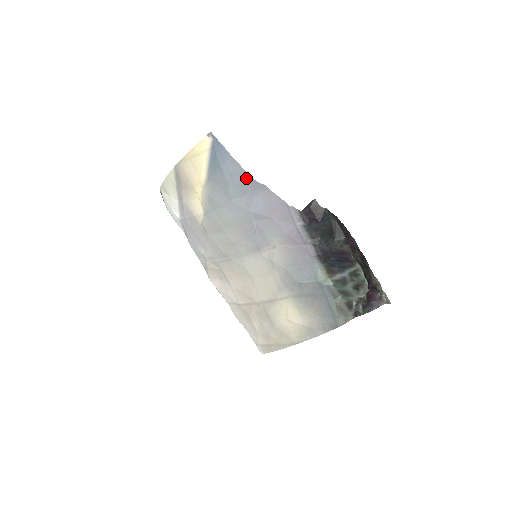
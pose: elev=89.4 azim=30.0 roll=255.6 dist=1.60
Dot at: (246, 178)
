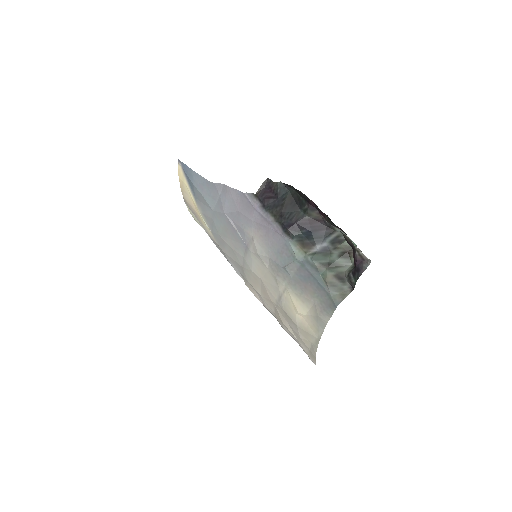
Dot at: (208, 184)
